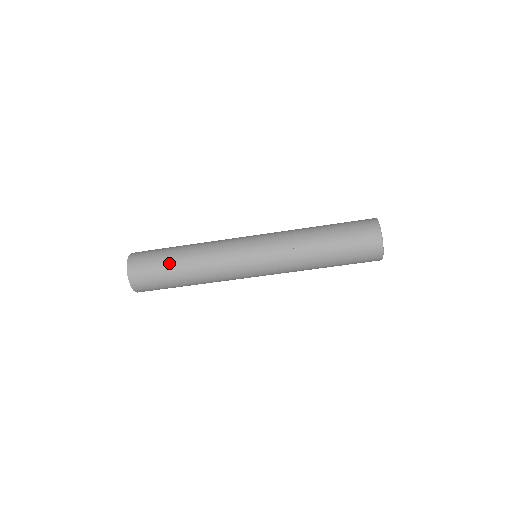
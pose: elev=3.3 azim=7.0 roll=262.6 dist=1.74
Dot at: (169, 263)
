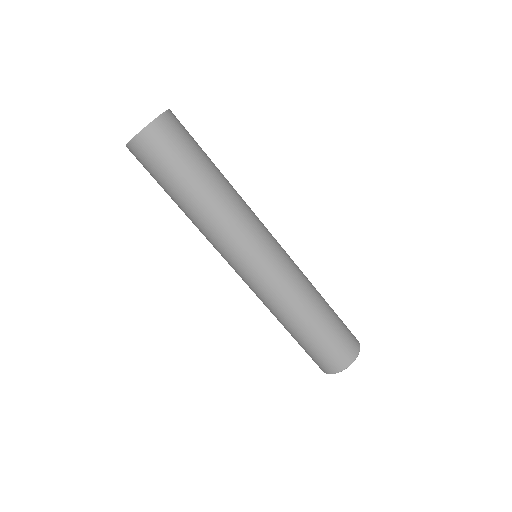
Dot at: (200, 166)
